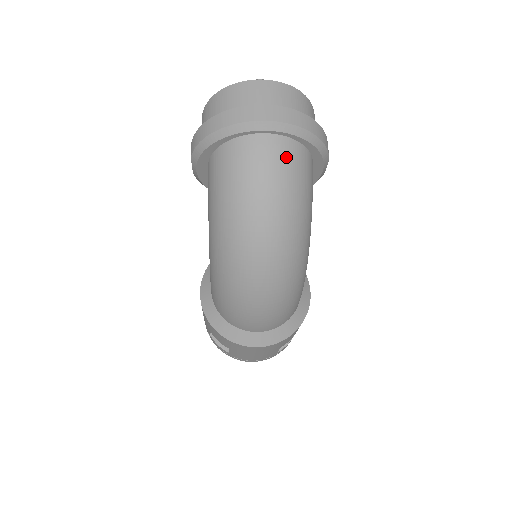
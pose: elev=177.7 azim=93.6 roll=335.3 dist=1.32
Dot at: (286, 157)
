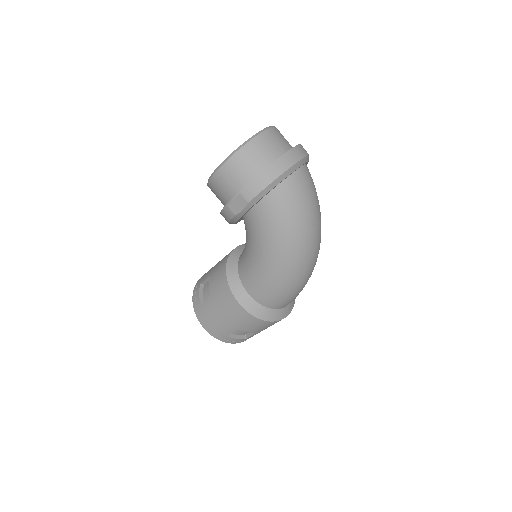
Dot at: (311, 177)
